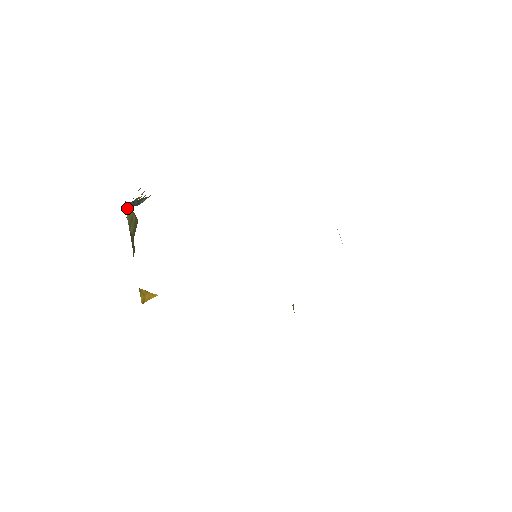
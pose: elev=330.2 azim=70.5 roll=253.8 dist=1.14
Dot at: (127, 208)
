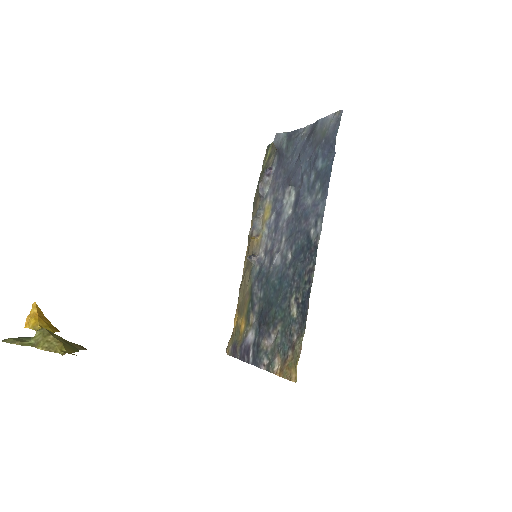
Dot at: (65, 351)
